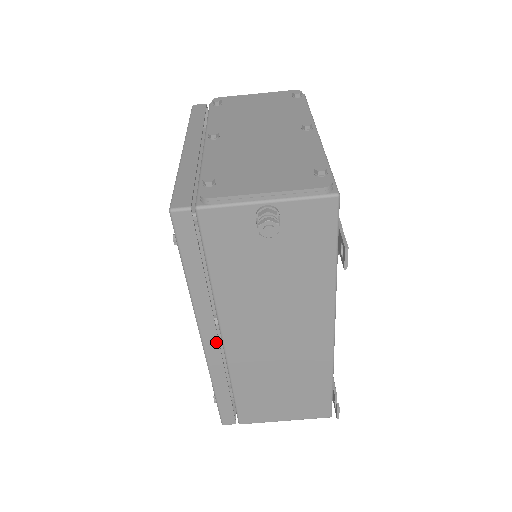
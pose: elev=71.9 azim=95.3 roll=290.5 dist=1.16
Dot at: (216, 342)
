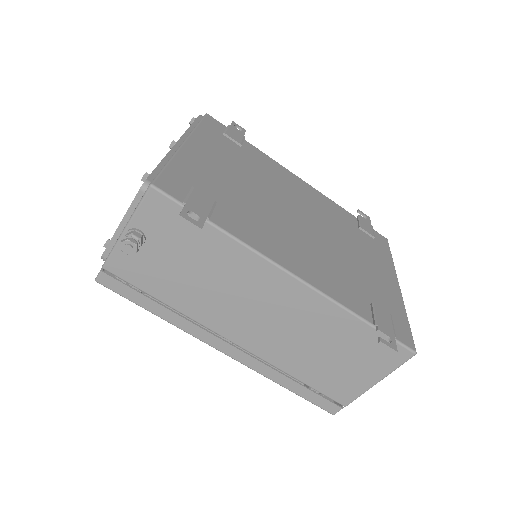
Dot at: (231, 347)
